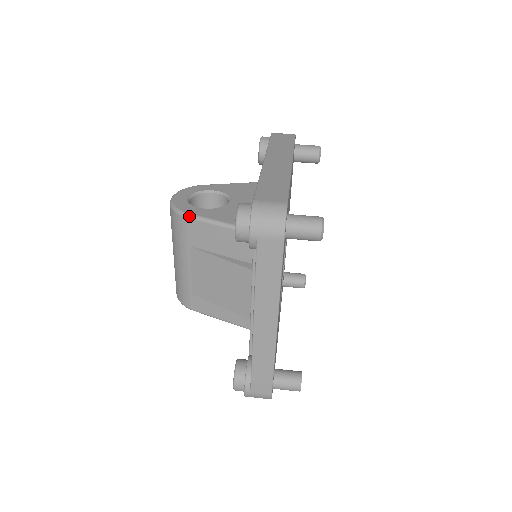
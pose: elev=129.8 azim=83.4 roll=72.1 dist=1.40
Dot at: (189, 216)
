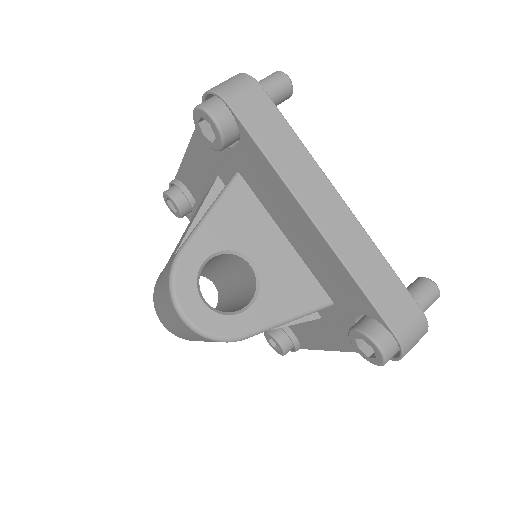
Dot at: occluded
